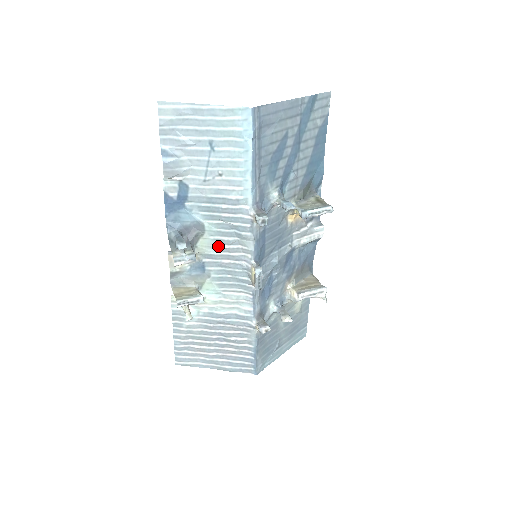
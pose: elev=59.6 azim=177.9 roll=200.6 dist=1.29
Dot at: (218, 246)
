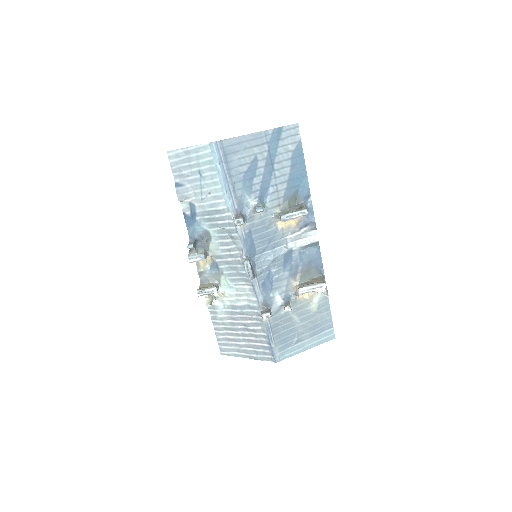
Dot at: (222, 248)
